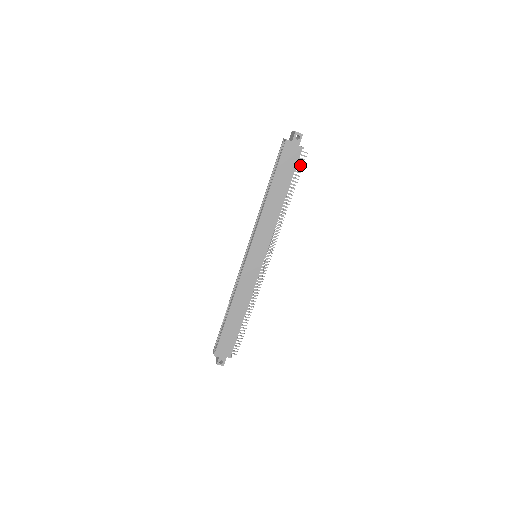
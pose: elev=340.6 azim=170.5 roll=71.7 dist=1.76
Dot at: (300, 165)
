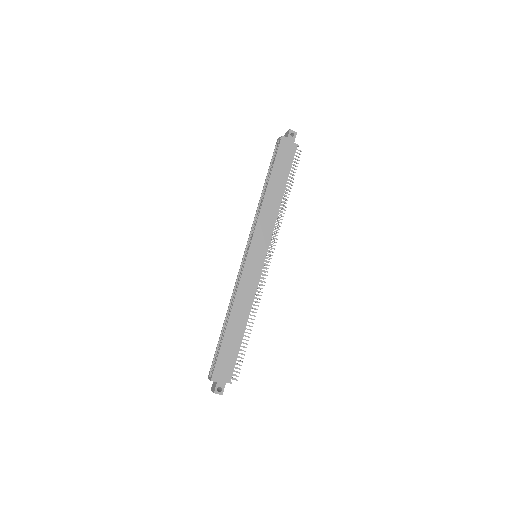
Dot at: (296, 162)
